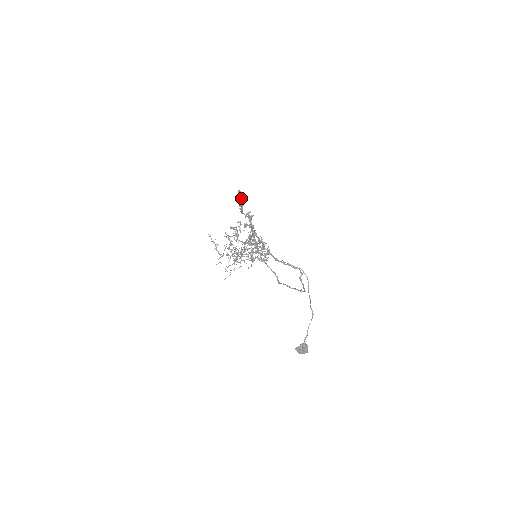
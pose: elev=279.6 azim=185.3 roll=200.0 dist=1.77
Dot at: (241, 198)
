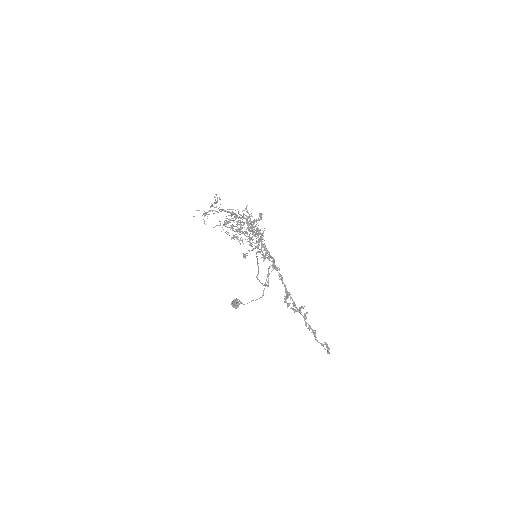
Dot at: occluded
